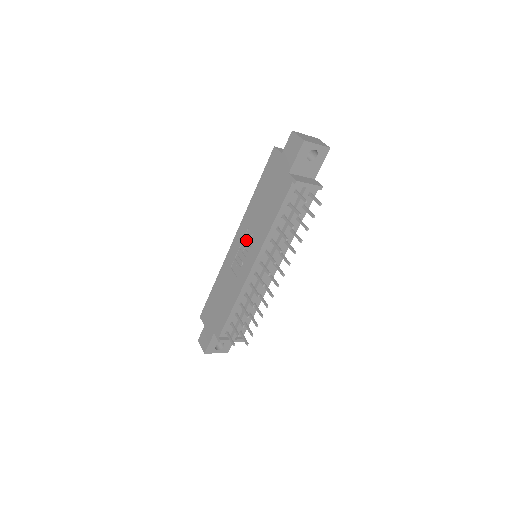
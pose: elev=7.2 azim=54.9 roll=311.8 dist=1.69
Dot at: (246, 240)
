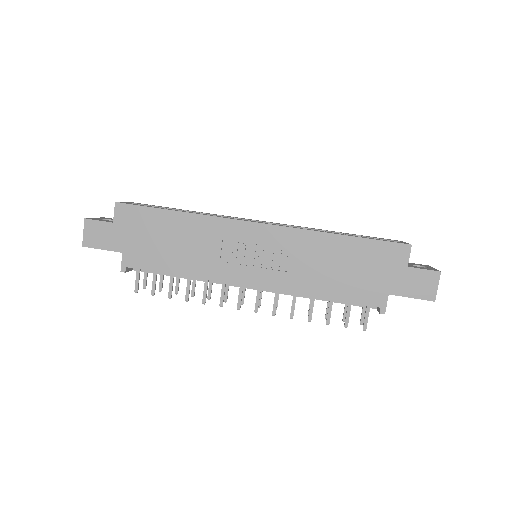
Dot at: (274, 253)
